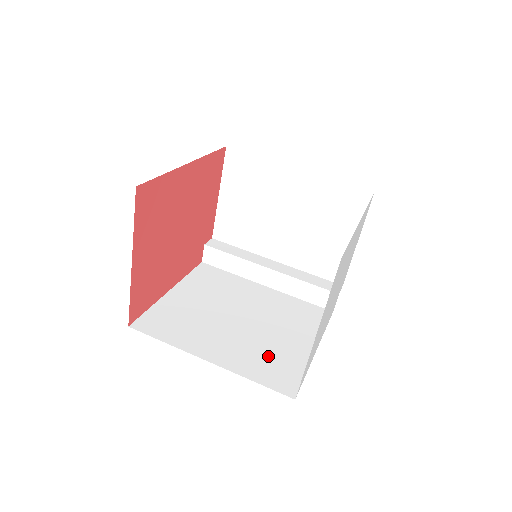
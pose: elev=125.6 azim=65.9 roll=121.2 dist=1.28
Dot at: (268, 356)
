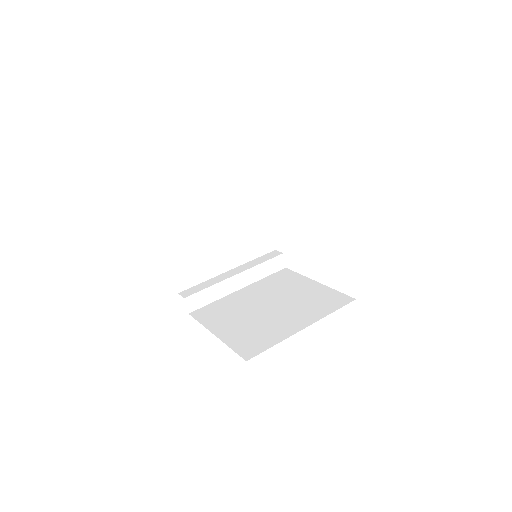
Dot at: (314, 302)
